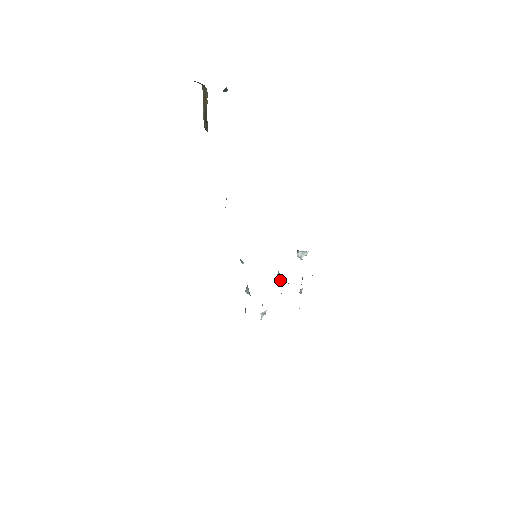
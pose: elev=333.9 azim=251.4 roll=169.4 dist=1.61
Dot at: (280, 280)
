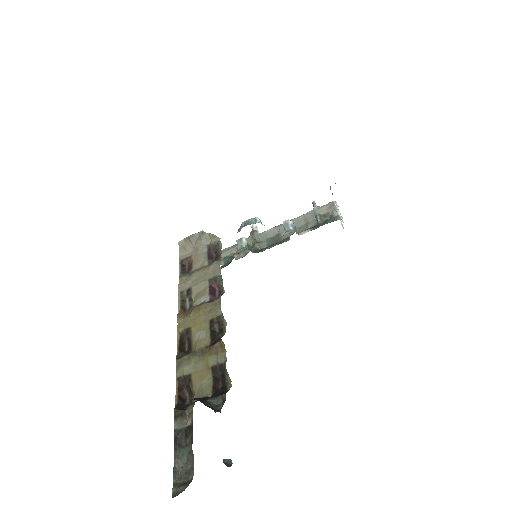
Dot at: occluded
